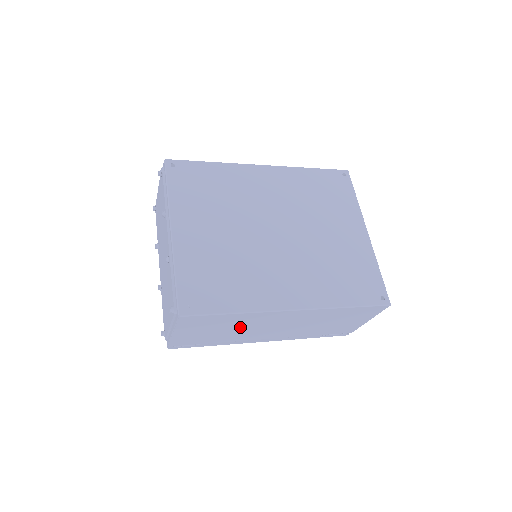
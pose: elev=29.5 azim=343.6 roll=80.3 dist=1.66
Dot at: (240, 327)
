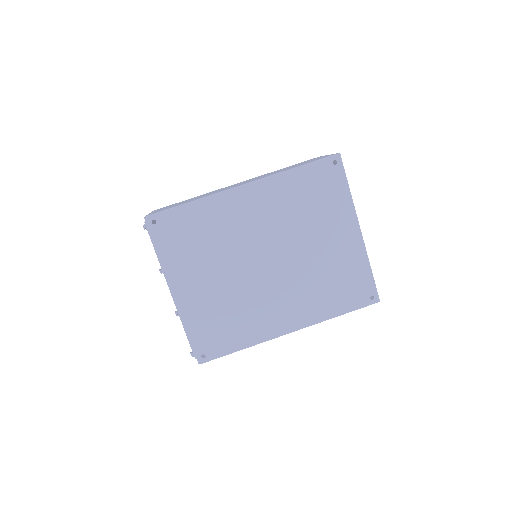
Dot at: occluded
